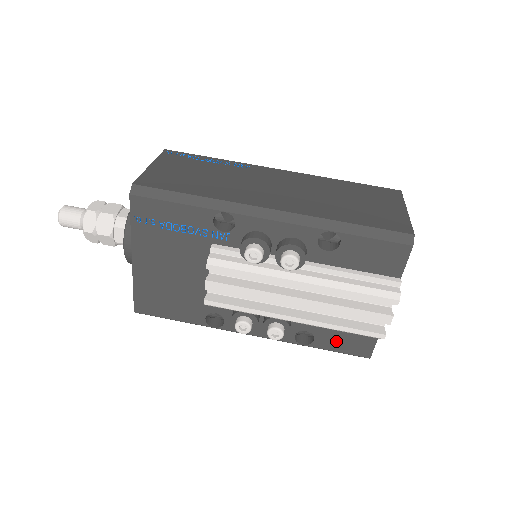
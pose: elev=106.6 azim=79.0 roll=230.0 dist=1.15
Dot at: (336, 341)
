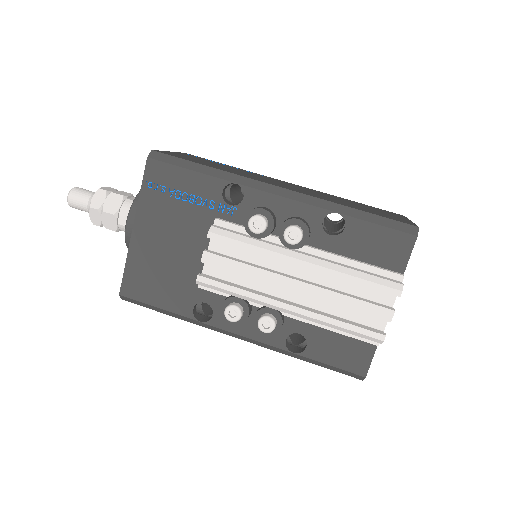
Dot at: (330, 350)
